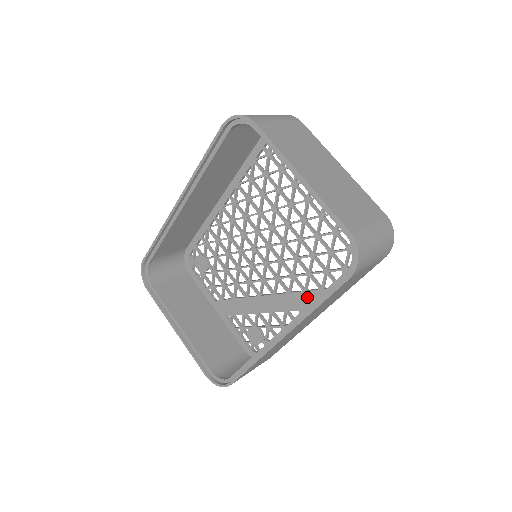
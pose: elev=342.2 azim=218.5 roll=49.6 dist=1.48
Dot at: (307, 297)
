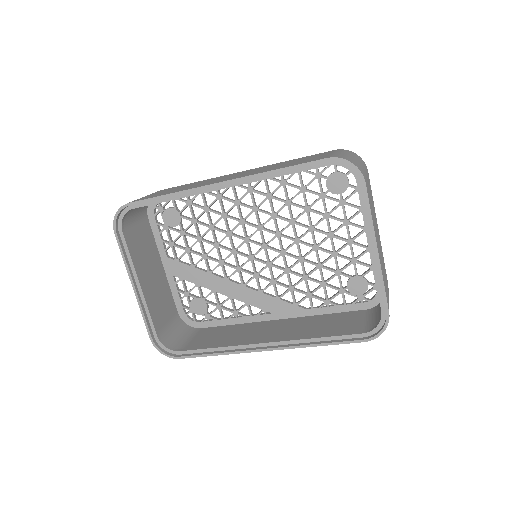
Dot at: (278, 304)
